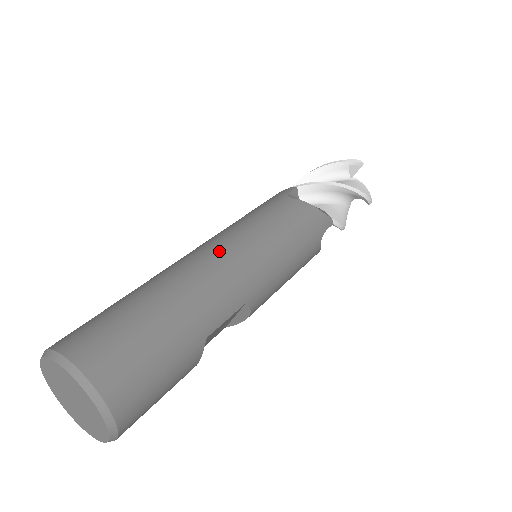
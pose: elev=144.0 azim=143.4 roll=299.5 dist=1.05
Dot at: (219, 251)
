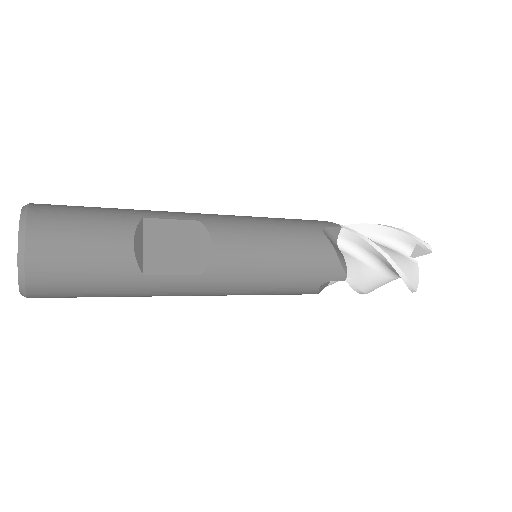
Dot at: occluded
